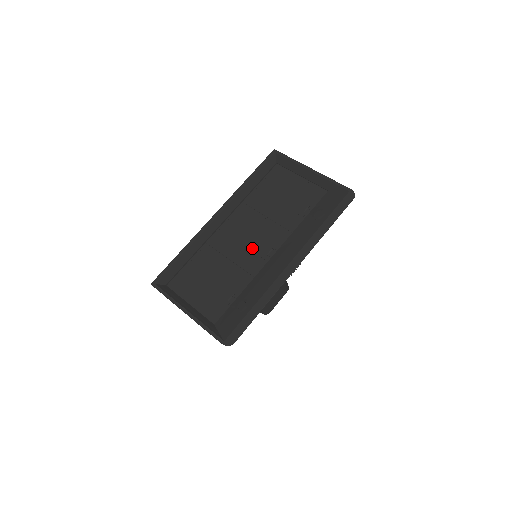
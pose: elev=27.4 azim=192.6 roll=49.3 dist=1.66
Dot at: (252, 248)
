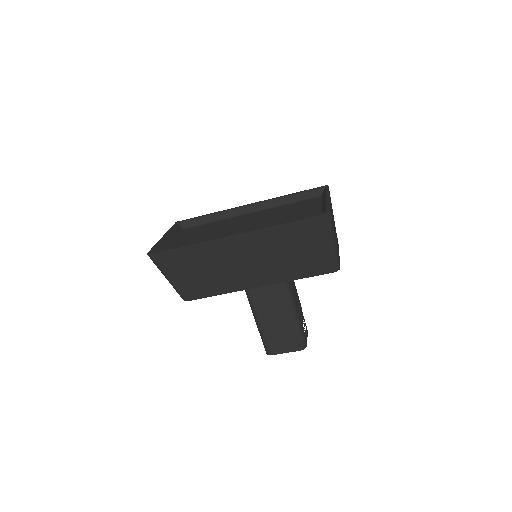
Dot at: (238, 227)
